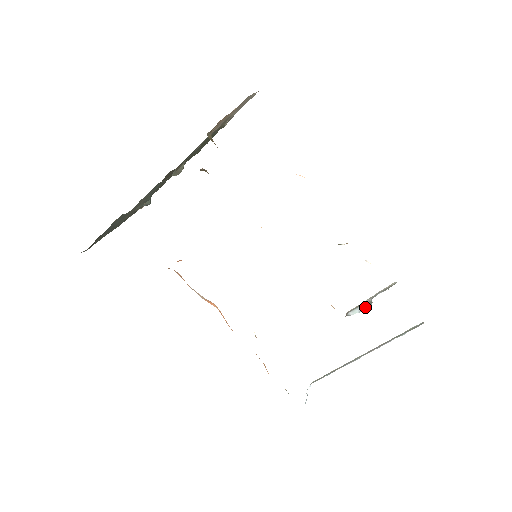
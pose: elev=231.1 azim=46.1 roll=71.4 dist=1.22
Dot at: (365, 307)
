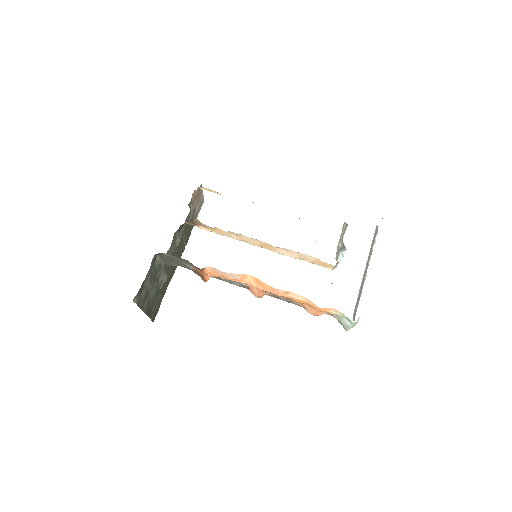
Dot at: (343, 251)
